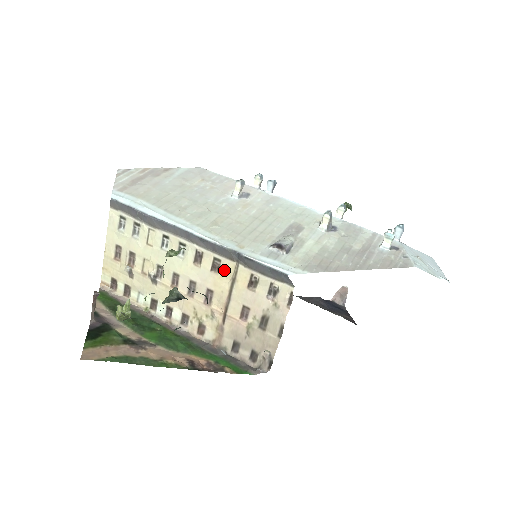
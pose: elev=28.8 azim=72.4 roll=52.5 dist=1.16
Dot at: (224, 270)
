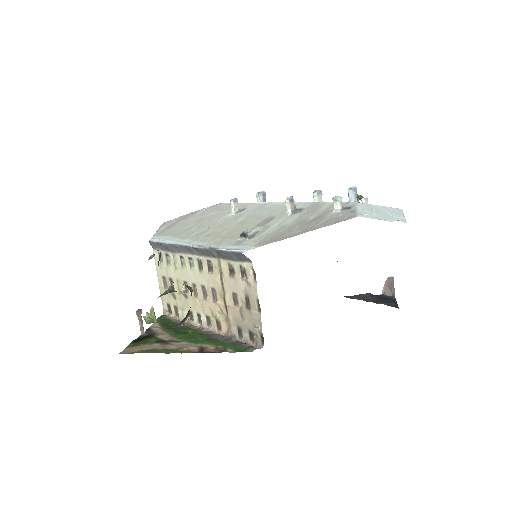
Dot at: (215, 268)
